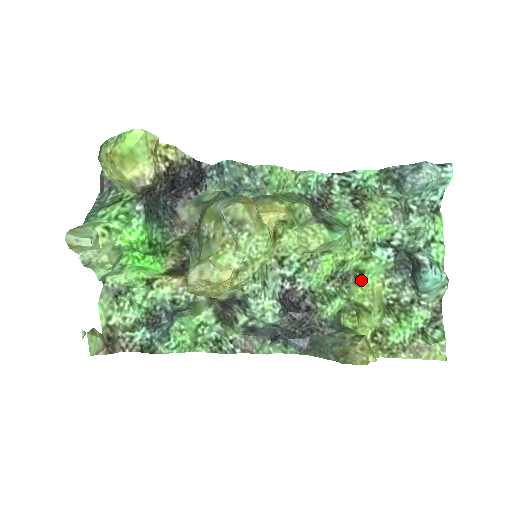
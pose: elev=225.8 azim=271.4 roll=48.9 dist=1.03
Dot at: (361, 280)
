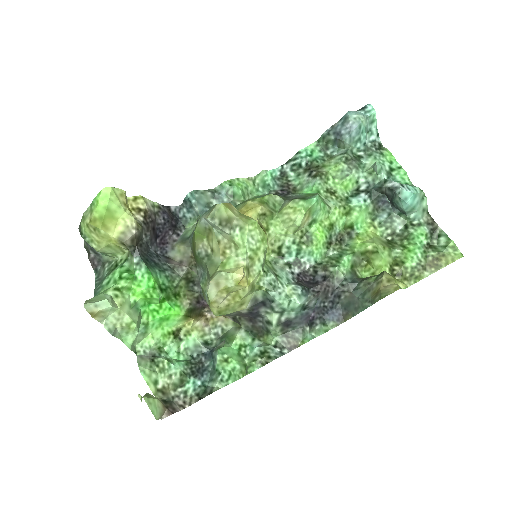
Dot at: (354, 233)
